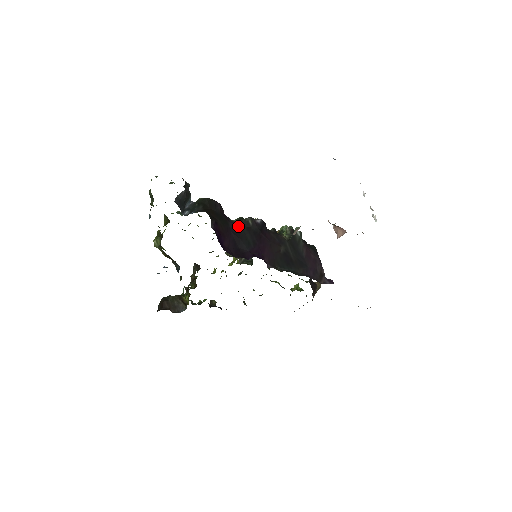
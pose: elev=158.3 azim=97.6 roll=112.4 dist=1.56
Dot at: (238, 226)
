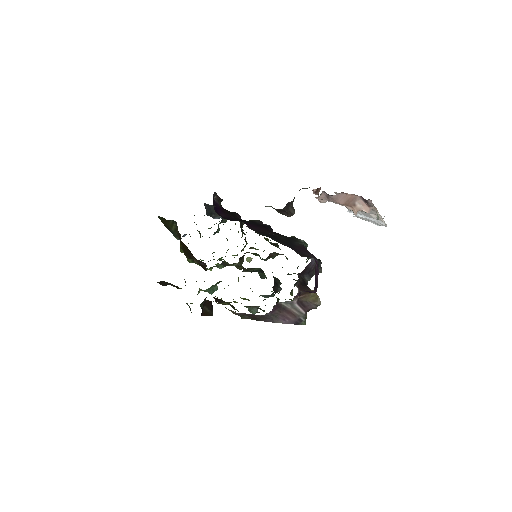
Dot at: occluded
